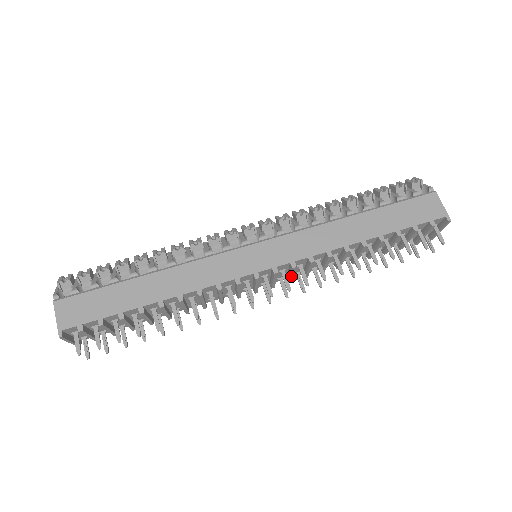
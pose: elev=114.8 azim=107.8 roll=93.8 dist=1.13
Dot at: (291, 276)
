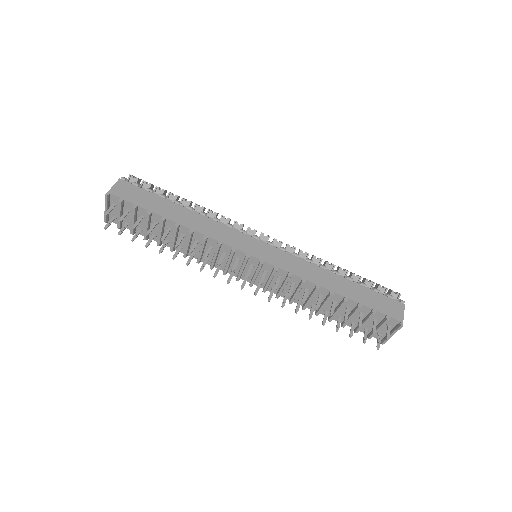
Dot at: (268, 282)
